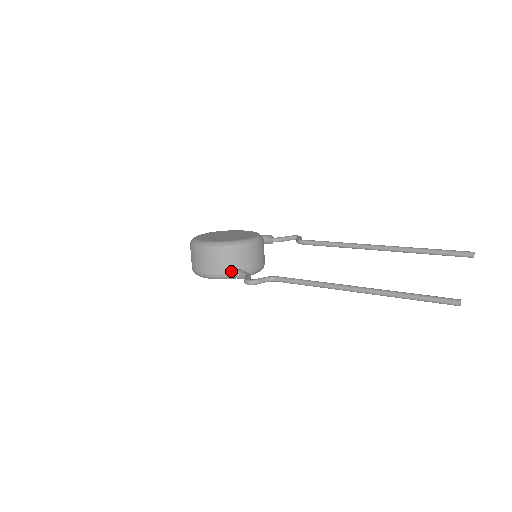
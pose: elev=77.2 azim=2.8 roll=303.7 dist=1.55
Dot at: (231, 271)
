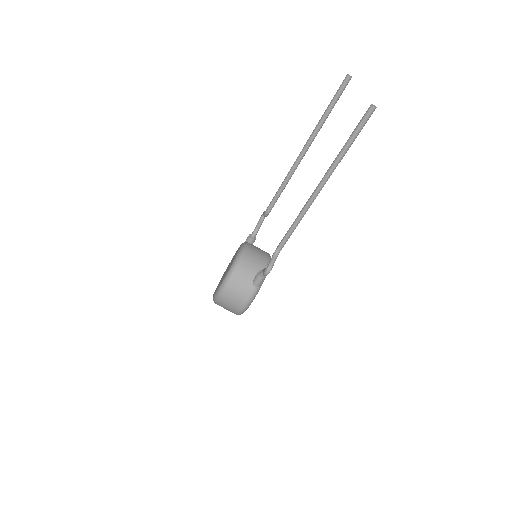
Dot at: (253, 283)
